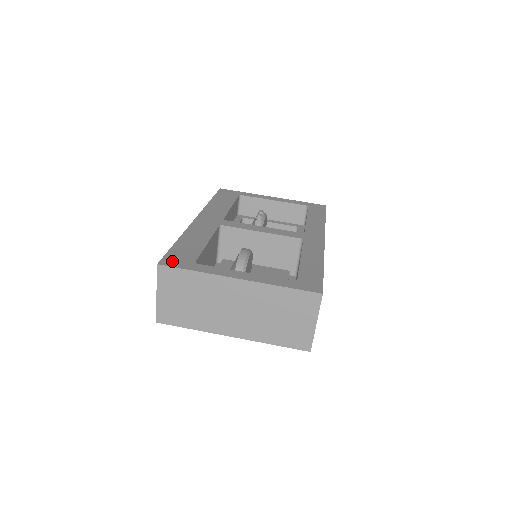
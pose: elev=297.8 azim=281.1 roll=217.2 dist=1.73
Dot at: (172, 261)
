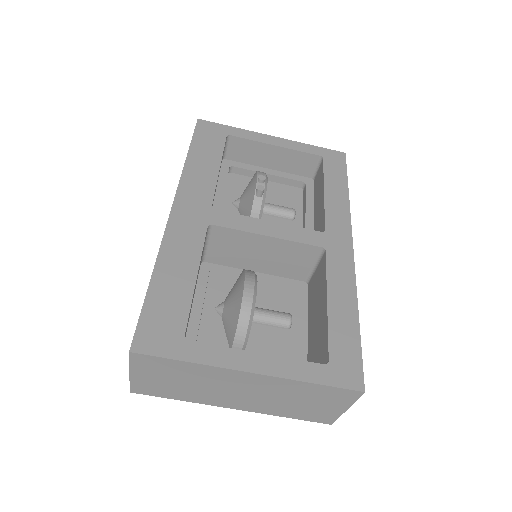
Dot at: (150, 340)
